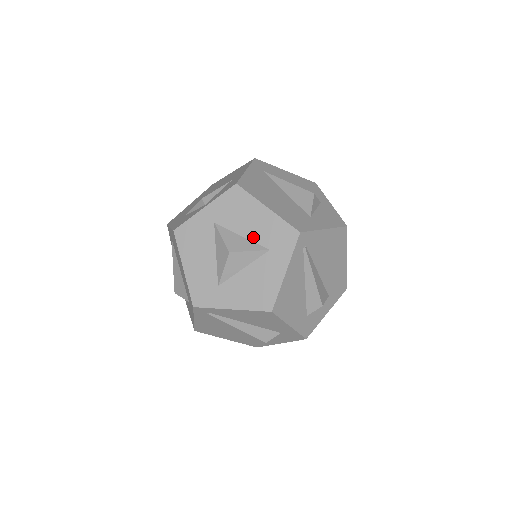
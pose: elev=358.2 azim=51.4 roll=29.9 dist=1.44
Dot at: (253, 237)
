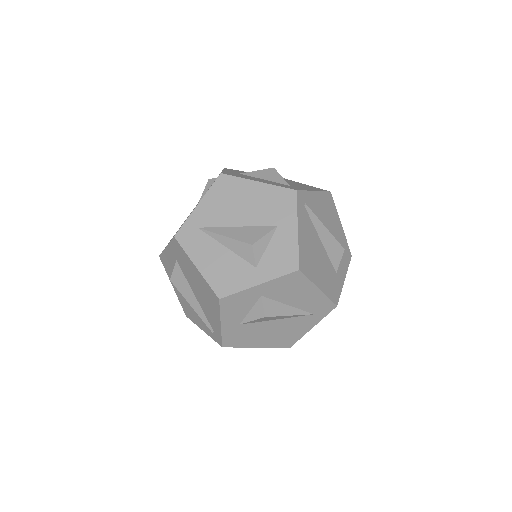
Dot at: occluded
